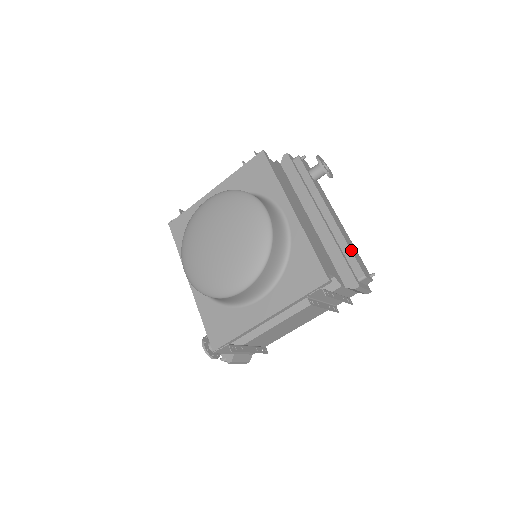
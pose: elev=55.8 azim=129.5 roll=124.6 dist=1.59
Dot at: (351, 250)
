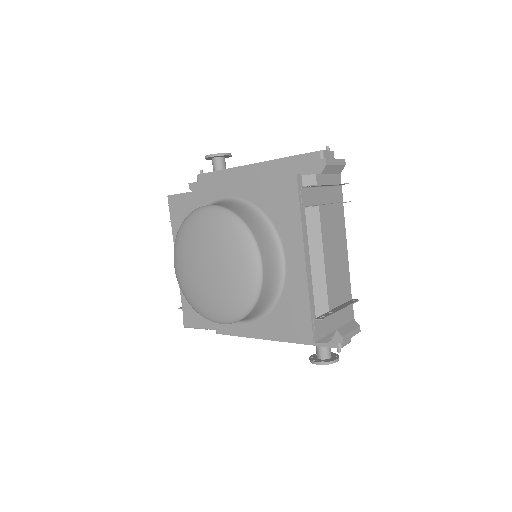
Dot at: (292, 156)
